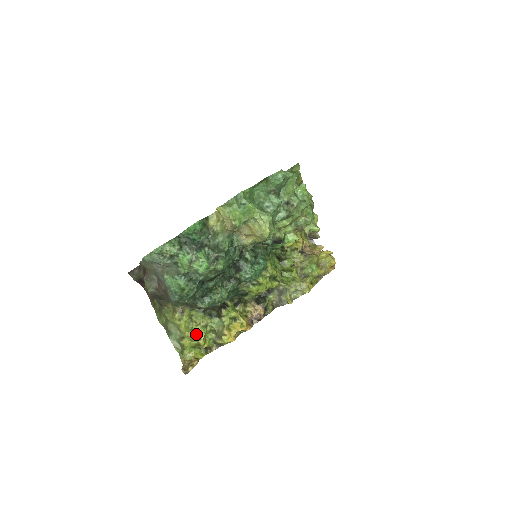
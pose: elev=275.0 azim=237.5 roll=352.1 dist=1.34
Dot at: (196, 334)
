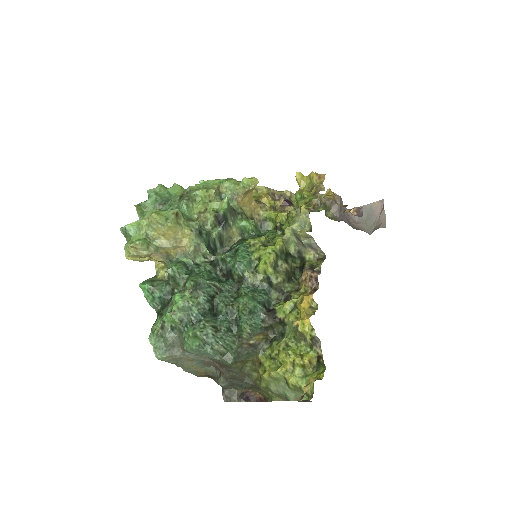
Dot at: (285, 361)
